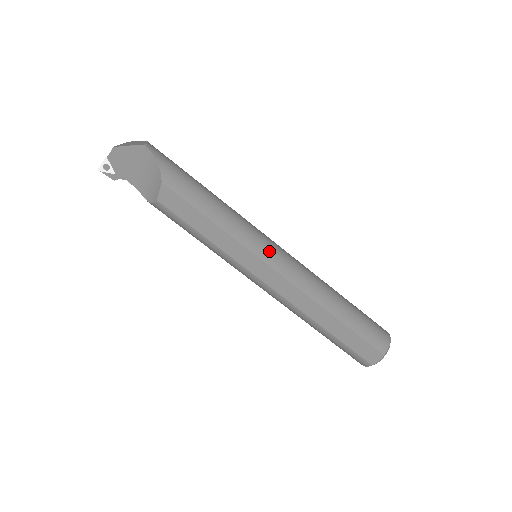
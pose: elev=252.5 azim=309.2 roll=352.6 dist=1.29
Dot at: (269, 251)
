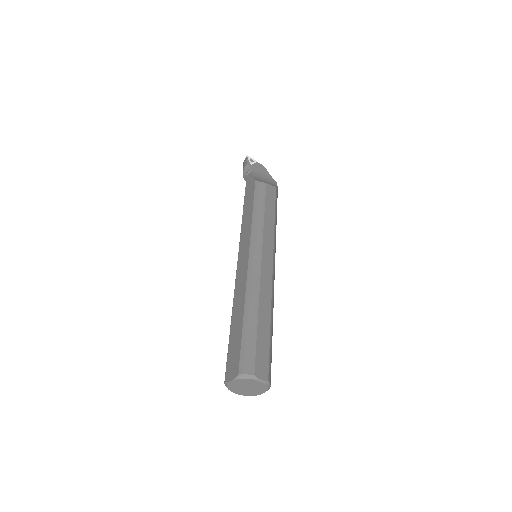
Dot at: occluded
